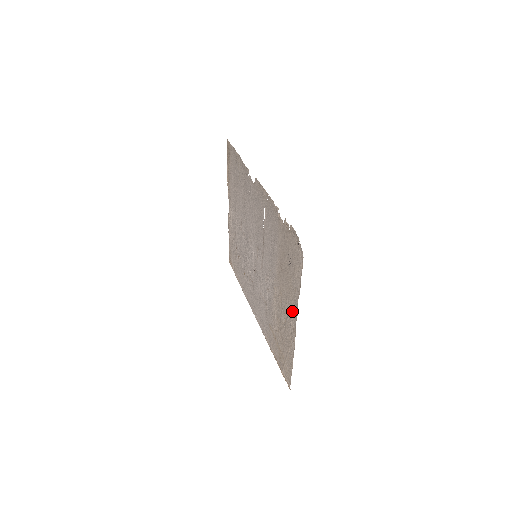
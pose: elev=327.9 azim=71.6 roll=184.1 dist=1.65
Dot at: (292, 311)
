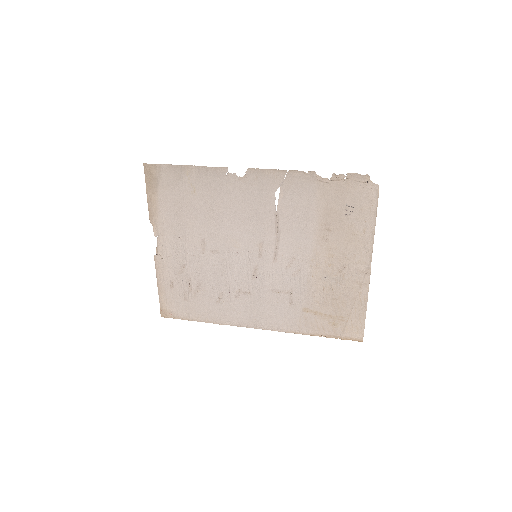
Dot at: (359, 256)
